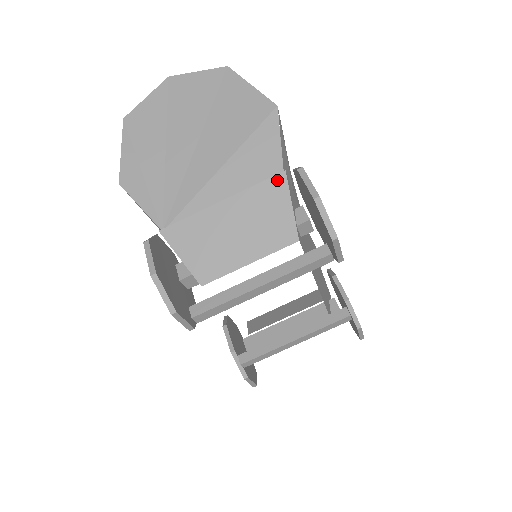
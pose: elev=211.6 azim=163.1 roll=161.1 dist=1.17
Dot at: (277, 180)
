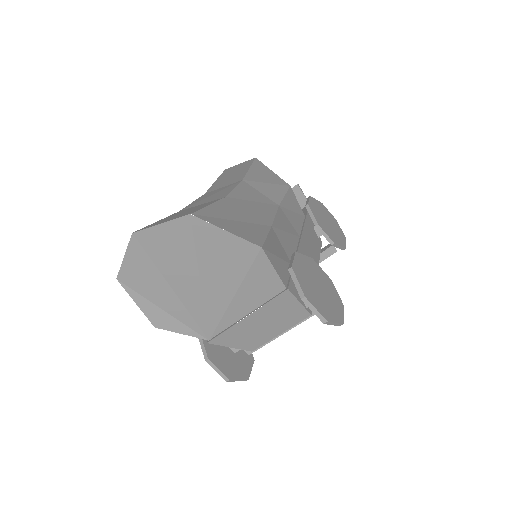
Dot at: (283, 295)
